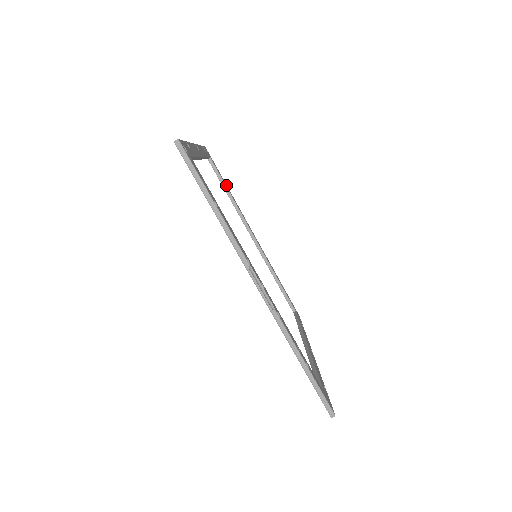
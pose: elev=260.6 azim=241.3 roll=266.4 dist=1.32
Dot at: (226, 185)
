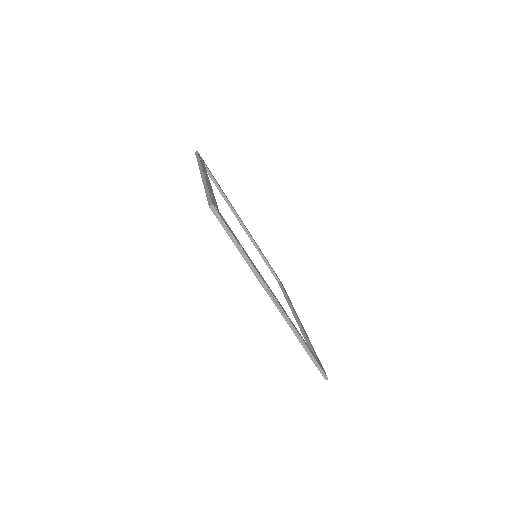
Dot at: (218, 184)
